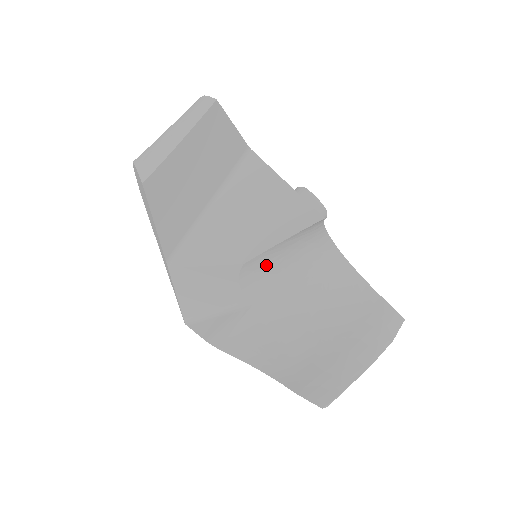
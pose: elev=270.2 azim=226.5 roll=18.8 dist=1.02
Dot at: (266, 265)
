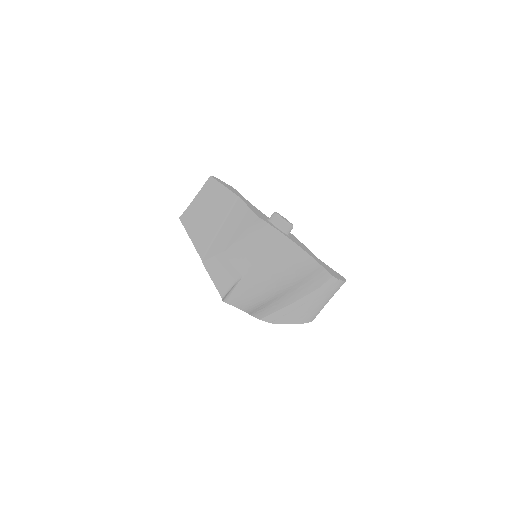
Dot at: (243, 251)
